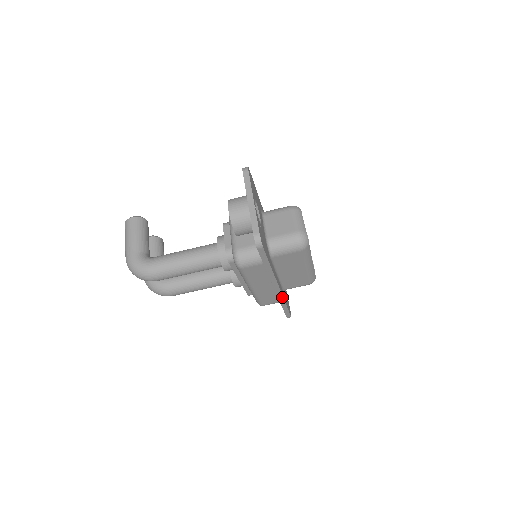
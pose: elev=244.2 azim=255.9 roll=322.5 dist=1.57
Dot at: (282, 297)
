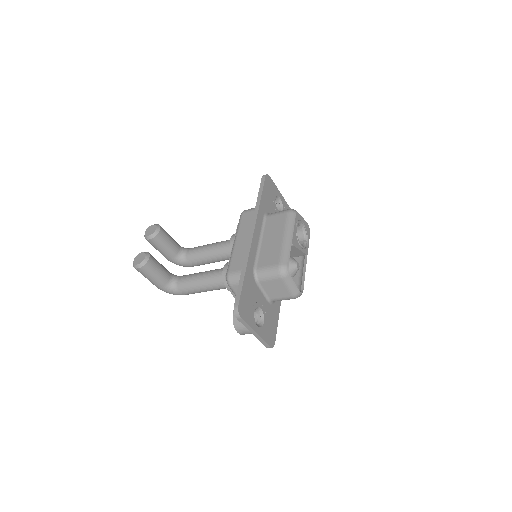
Dot at: occluded
